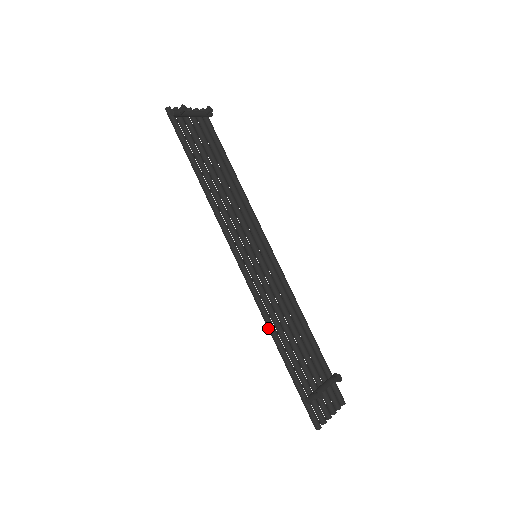
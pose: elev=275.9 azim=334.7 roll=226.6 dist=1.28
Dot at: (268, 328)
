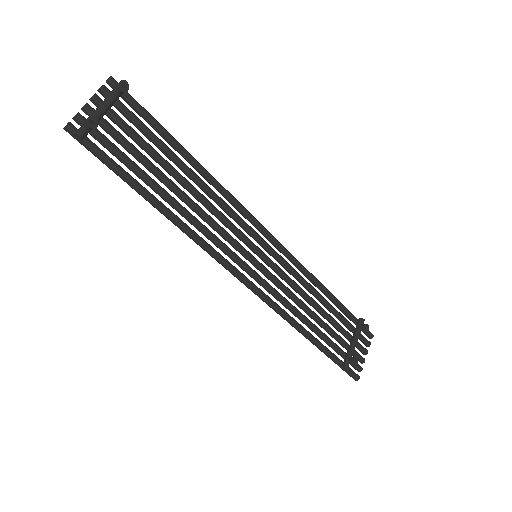
Dot at: occluded
